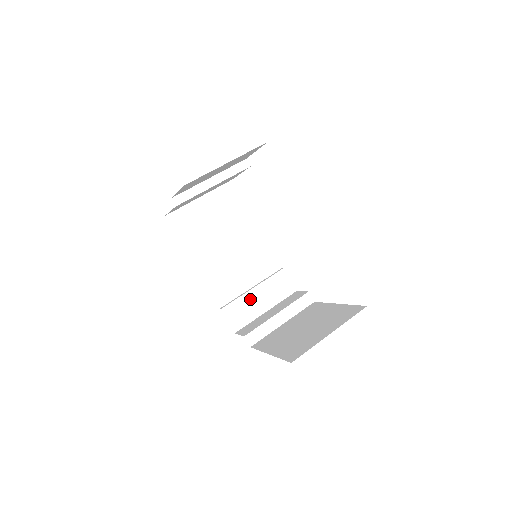
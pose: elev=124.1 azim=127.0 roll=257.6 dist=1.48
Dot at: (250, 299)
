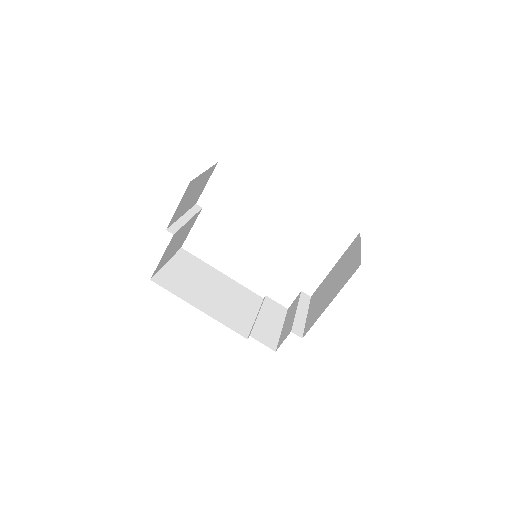
Dot at: (263, 323)
